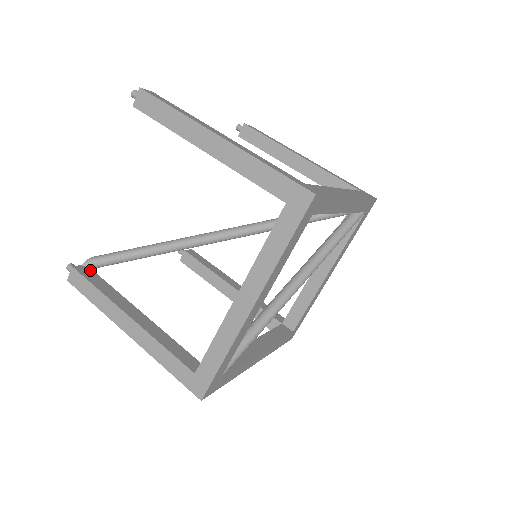
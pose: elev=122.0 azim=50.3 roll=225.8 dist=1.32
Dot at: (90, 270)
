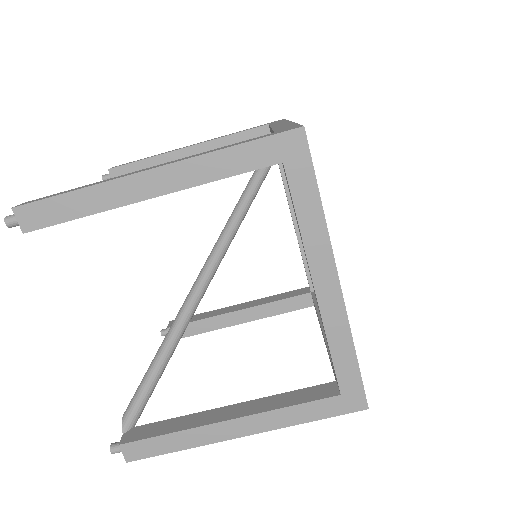
Dot at: (136, 429)
